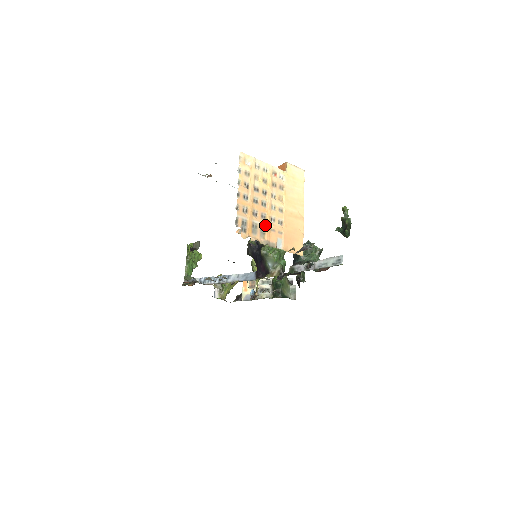
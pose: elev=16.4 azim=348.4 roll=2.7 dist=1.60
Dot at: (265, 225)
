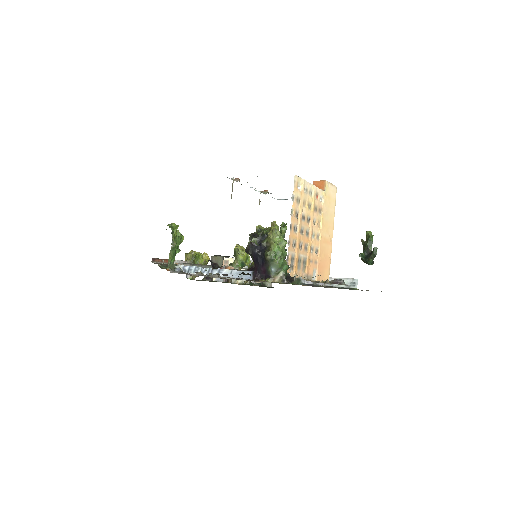
Dot at: (306, 257)
